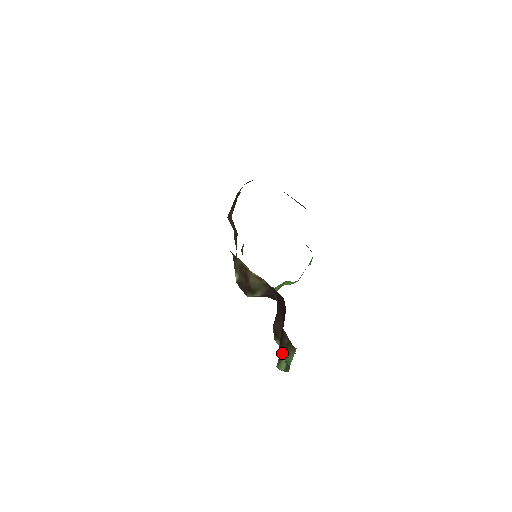
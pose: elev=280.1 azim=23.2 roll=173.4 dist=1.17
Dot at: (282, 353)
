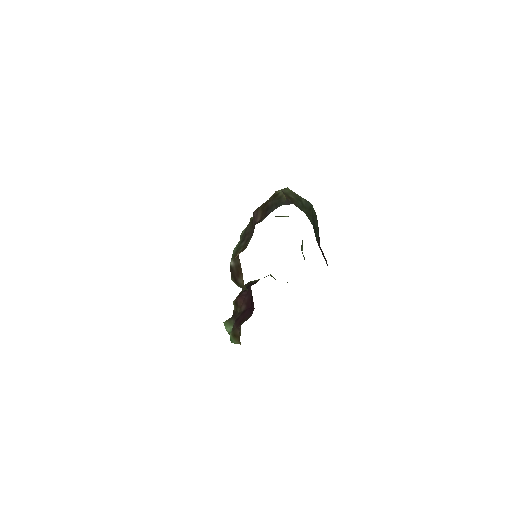
Dot at: (231, 332)
